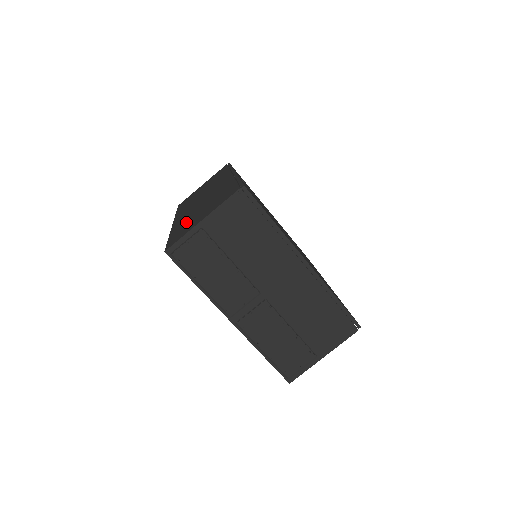
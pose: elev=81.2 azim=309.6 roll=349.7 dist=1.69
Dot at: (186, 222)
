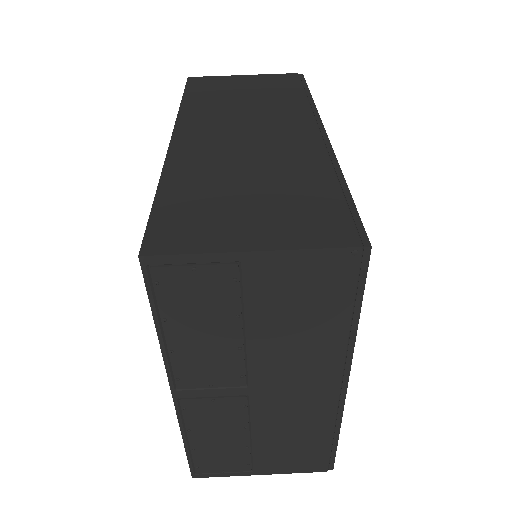
Dot at: (206, 187)
